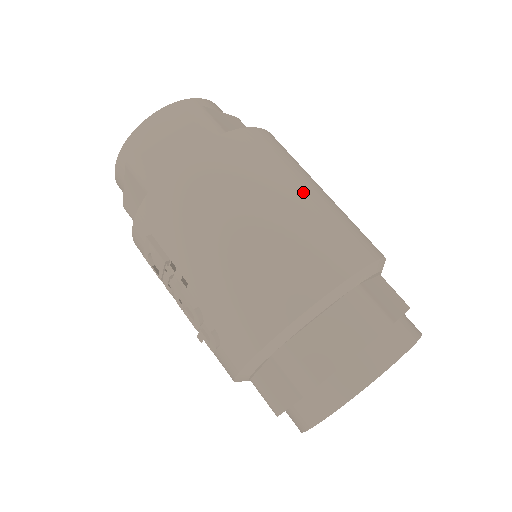
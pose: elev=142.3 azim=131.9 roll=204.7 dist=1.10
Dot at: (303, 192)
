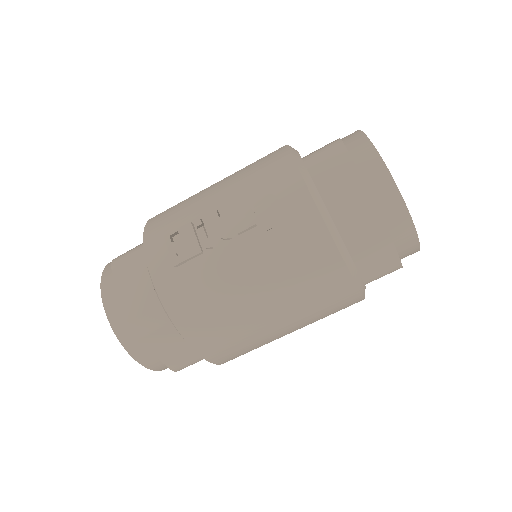
Dot at: occluded
